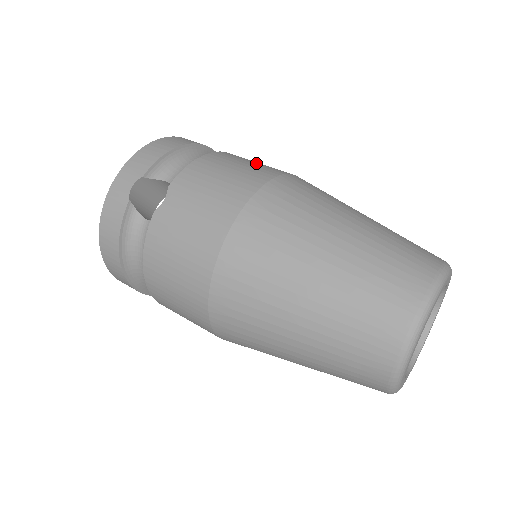
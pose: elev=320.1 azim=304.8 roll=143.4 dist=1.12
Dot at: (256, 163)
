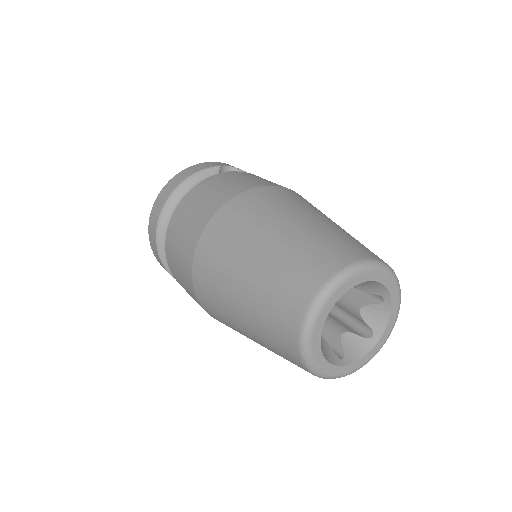
Dot at: occluded
